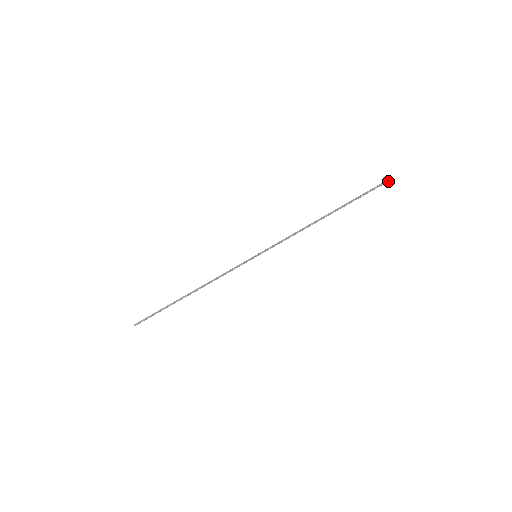
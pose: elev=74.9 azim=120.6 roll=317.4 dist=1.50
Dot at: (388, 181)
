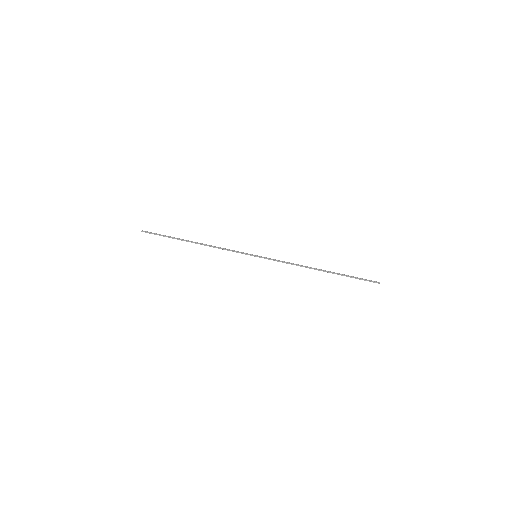
Dot at: (379, 283)
